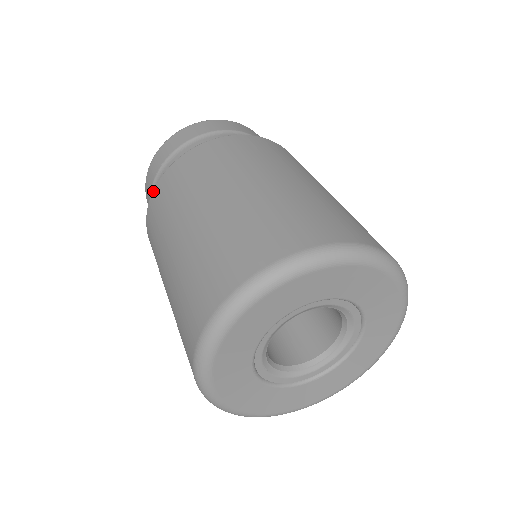
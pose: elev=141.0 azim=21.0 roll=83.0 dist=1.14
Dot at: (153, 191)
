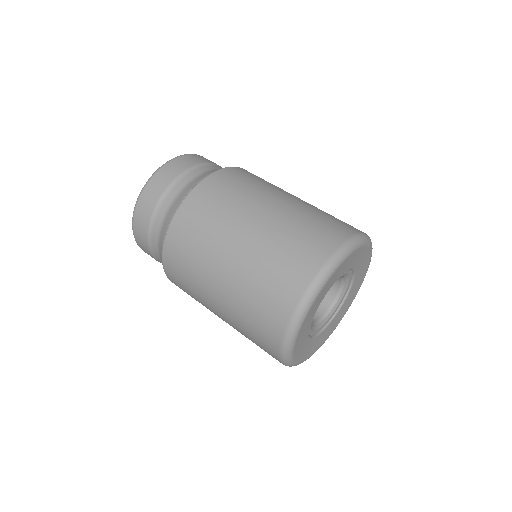
Dot at: (191, 192)
